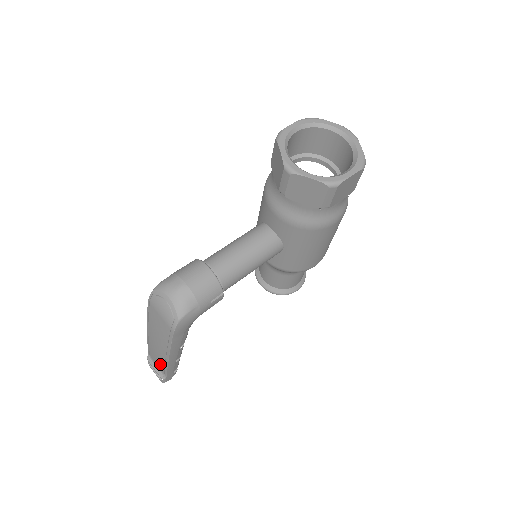
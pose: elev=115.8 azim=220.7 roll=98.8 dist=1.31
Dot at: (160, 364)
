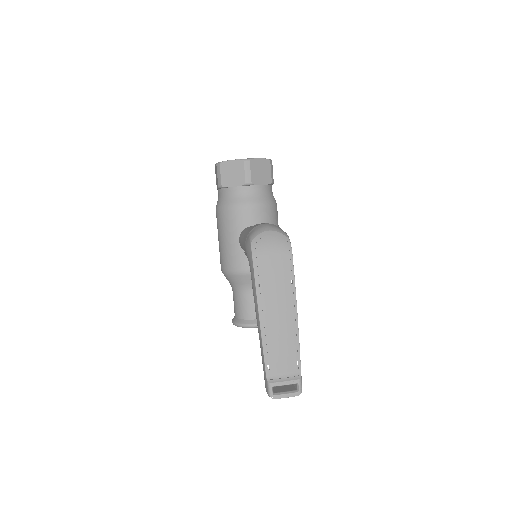
Dot at: (289, 354)
